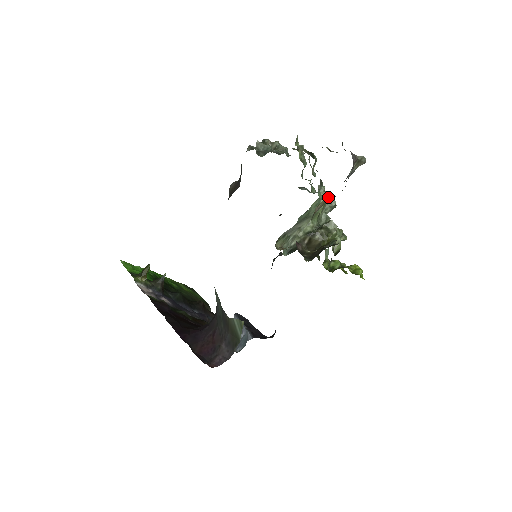
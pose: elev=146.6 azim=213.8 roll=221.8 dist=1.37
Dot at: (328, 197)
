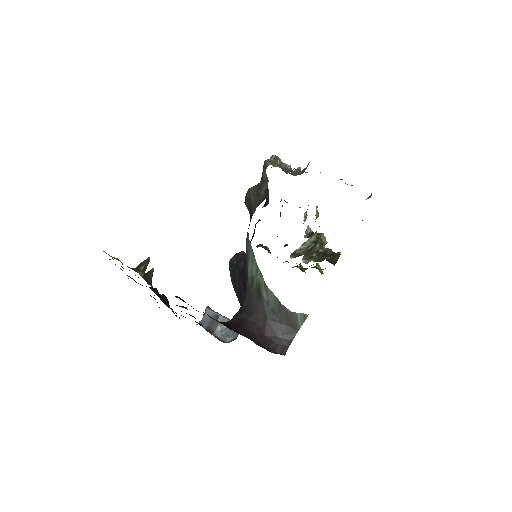
Dot at: occluded
